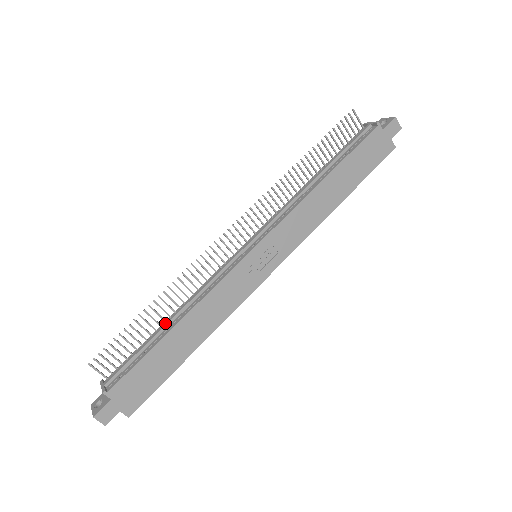
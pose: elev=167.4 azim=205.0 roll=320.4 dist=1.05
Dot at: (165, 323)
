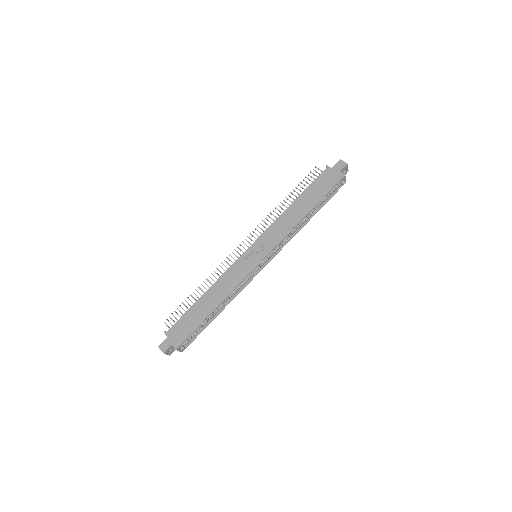
Dot at: occluded
